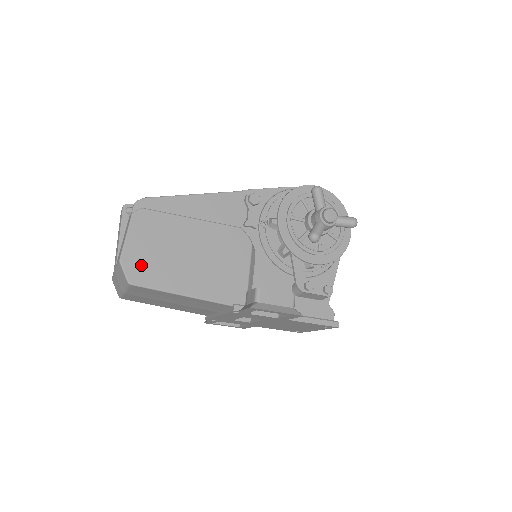
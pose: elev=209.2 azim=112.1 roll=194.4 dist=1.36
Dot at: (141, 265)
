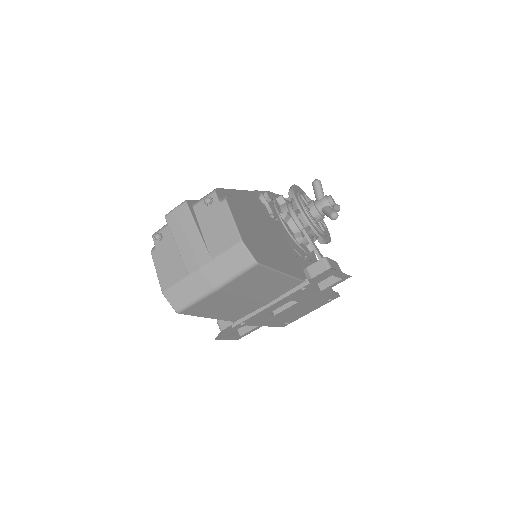
Dot at: (254, 246)
